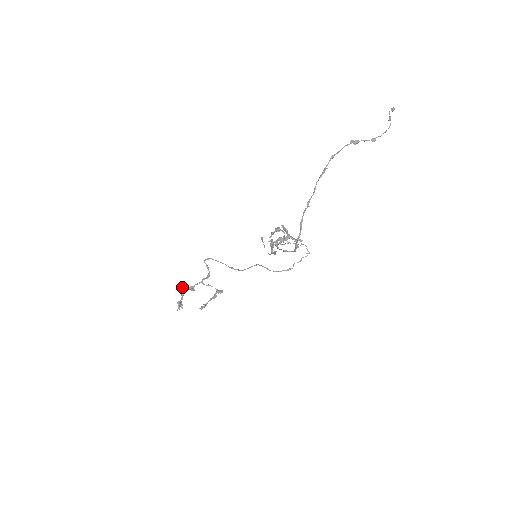
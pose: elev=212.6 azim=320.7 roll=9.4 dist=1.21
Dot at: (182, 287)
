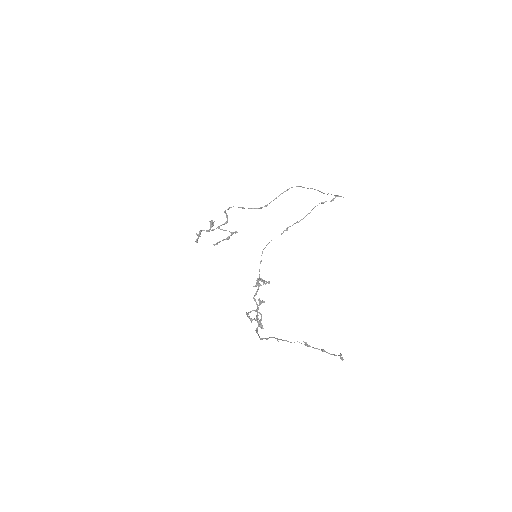
Dot at: (200, 230)
